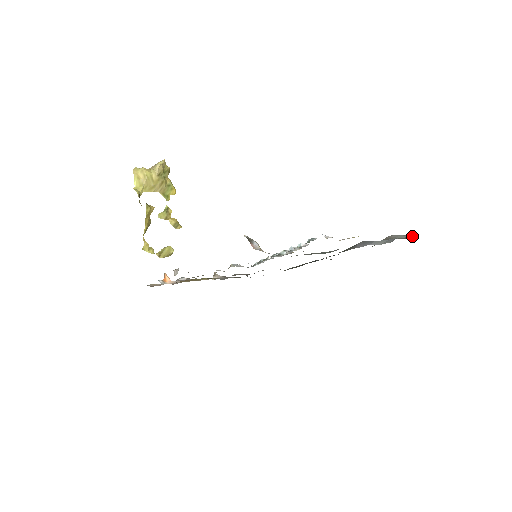
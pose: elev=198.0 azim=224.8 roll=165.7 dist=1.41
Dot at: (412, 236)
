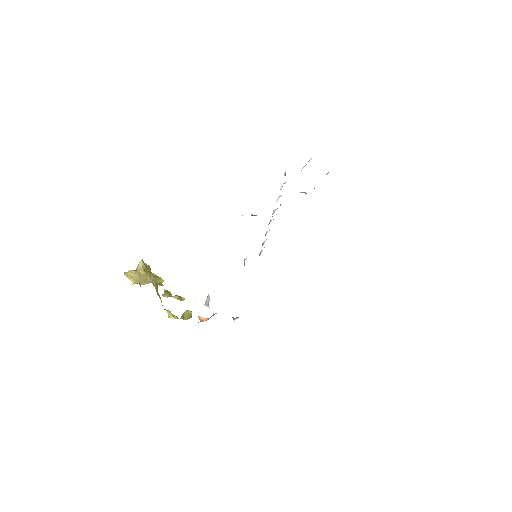
Dot at: occluded
